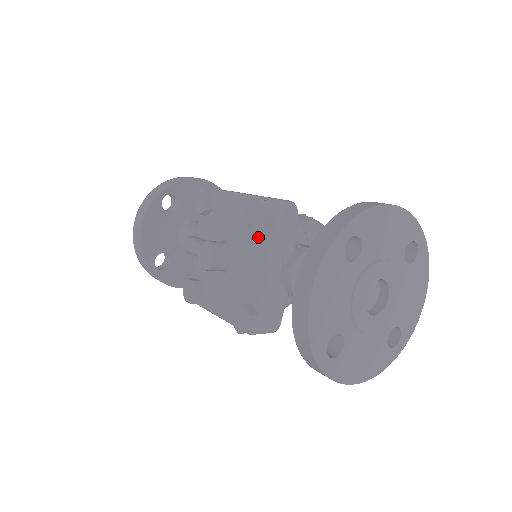
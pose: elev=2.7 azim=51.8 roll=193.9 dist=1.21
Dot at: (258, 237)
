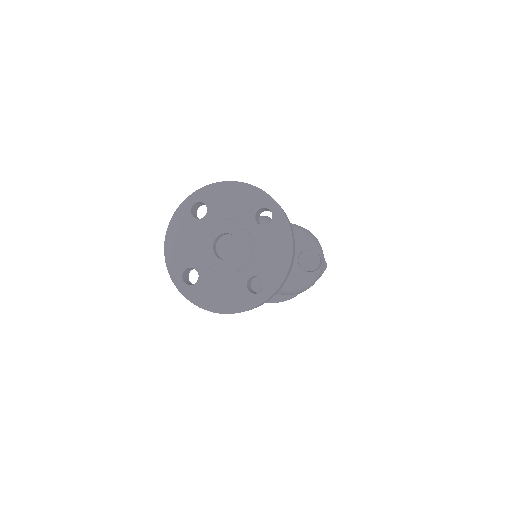
Dot at: occluded
